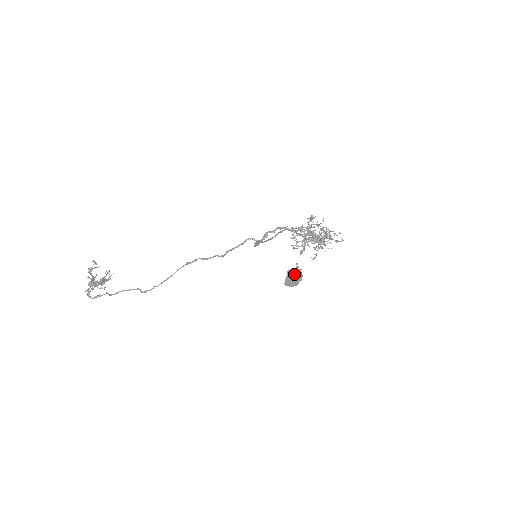
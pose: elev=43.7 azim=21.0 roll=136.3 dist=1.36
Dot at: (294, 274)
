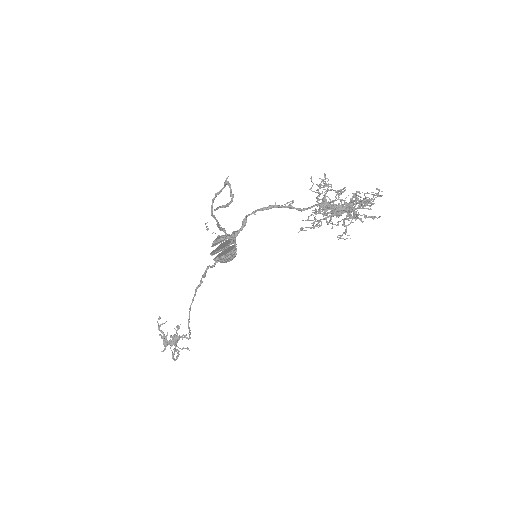
Dot at: (214, 240)
